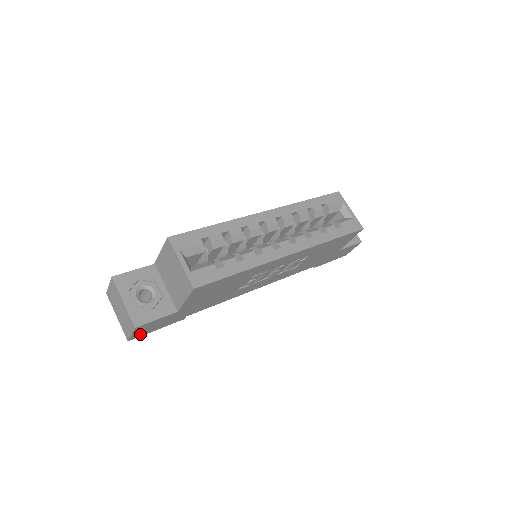
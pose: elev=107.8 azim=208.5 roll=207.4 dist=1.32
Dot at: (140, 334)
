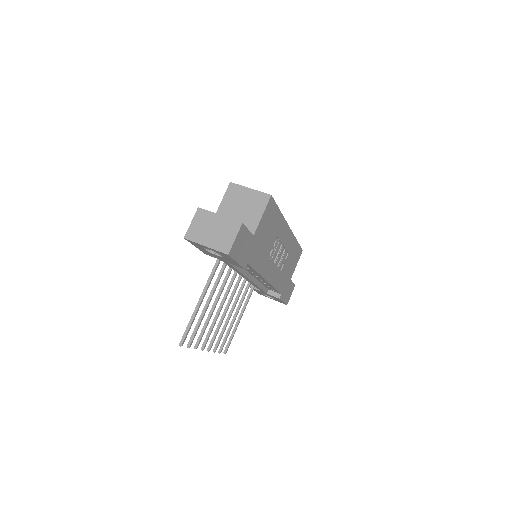
Dot at: (234, 251)
